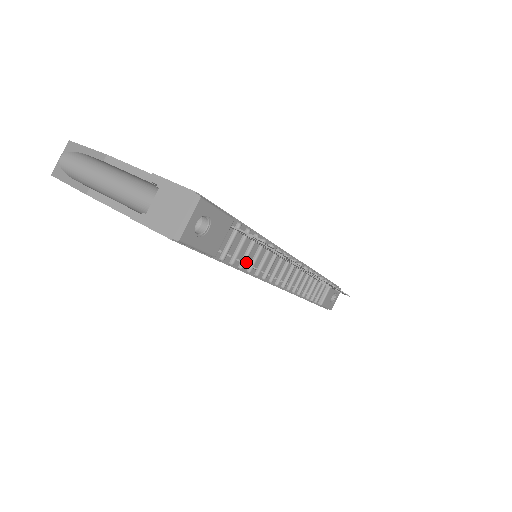
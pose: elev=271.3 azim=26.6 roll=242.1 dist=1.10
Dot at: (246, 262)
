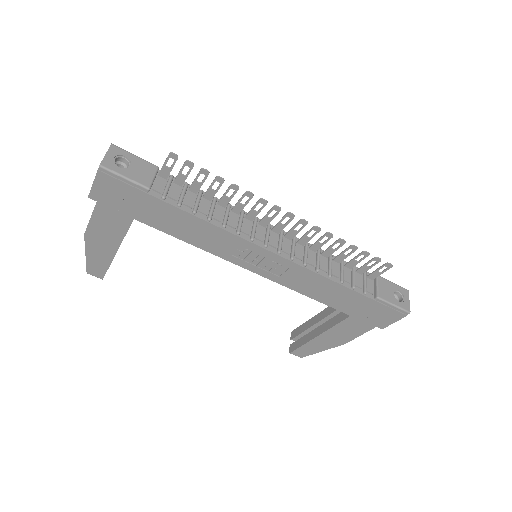
Dot at: (202, 212)
